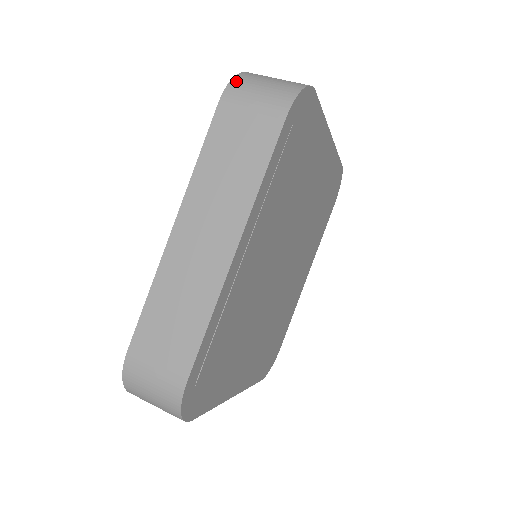
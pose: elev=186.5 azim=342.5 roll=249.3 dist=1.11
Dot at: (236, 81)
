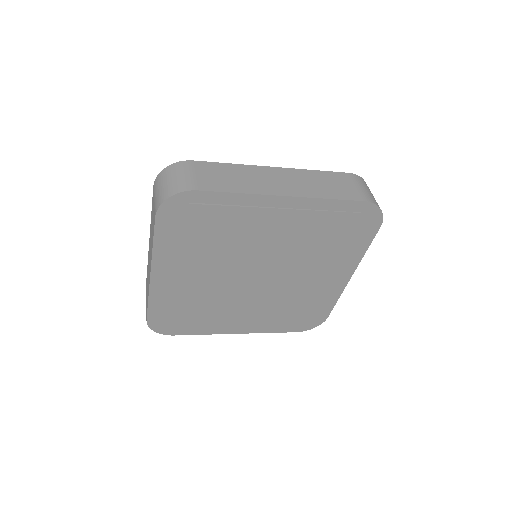
Dot at: (363, 180)
